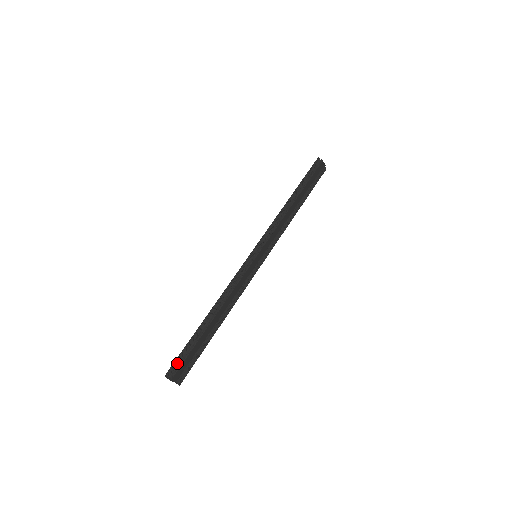
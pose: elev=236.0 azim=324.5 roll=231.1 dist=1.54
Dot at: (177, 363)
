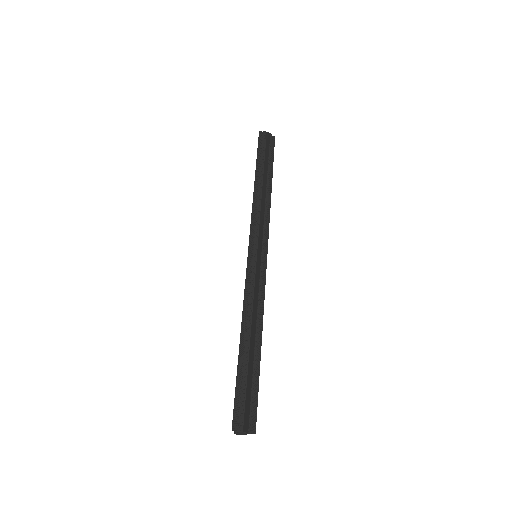
Dot at: (237, 411)
